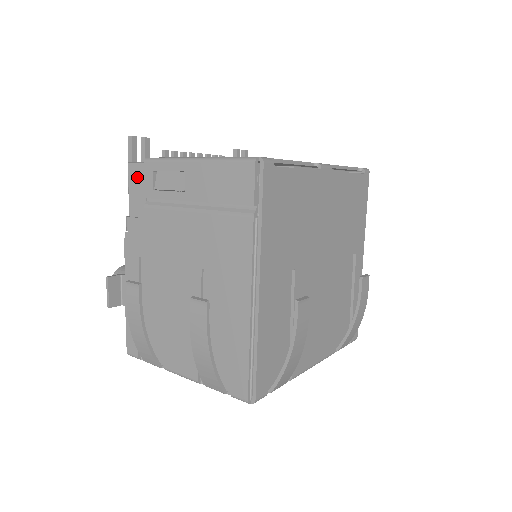
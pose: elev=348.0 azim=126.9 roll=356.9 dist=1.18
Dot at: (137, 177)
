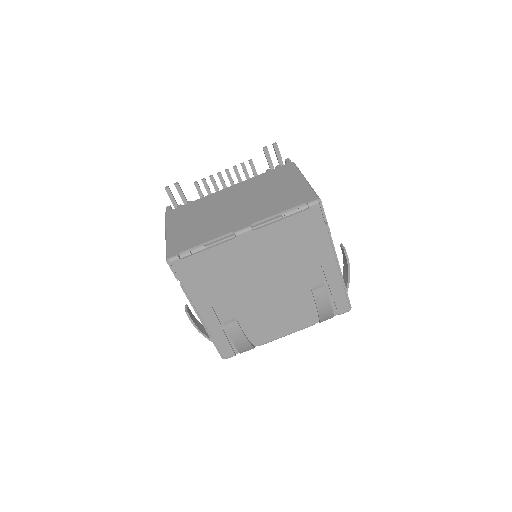
Dot at: occluded
